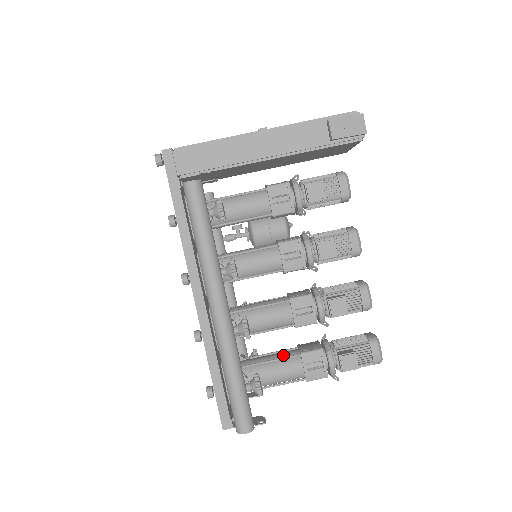
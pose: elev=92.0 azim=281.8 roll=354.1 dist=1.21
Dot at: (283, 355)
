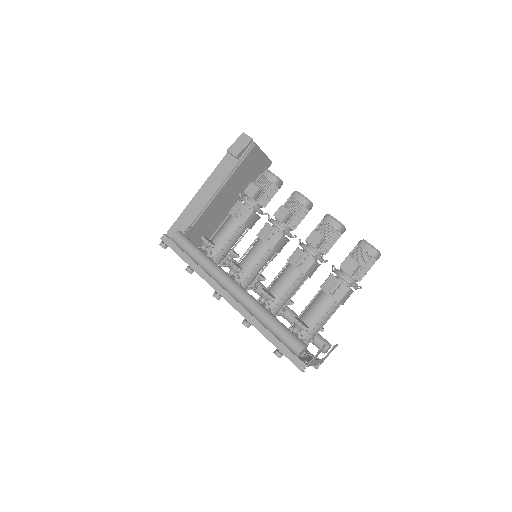
Dot at: occluded
